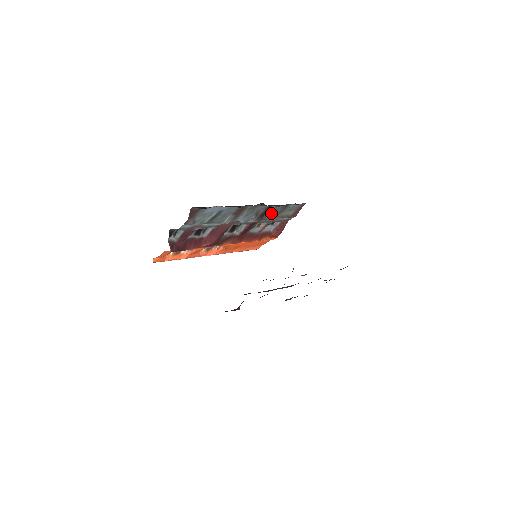
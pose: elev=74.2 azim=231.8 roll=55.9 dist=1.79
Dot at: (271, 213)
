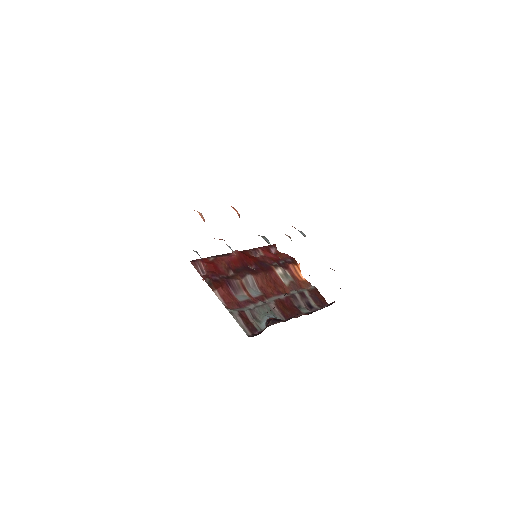
Dot at: occluded
